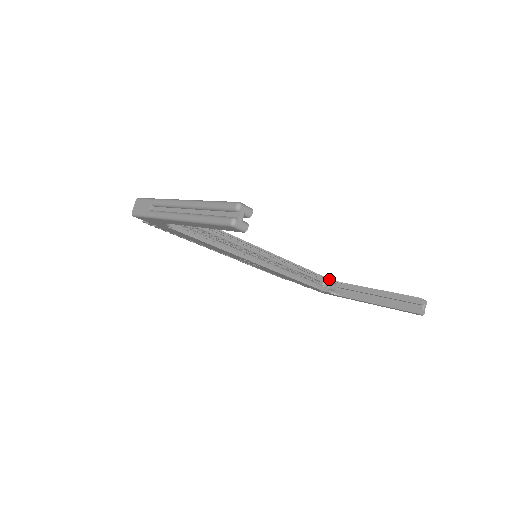
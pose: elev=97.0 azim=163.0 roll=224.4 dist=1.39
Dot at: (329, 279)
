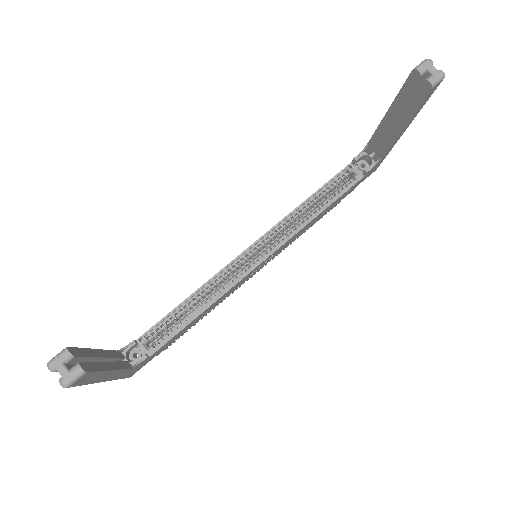
Dot at: (352, 162)
